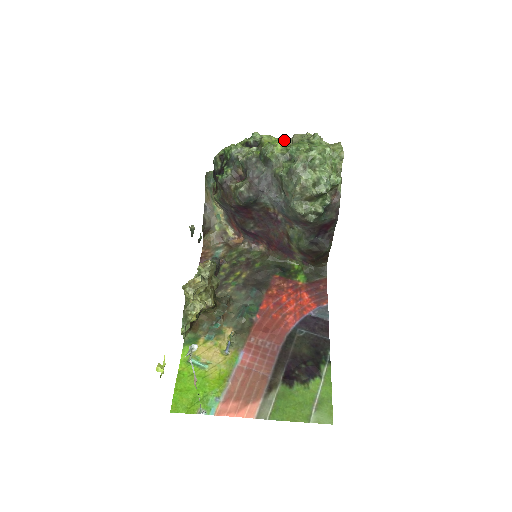
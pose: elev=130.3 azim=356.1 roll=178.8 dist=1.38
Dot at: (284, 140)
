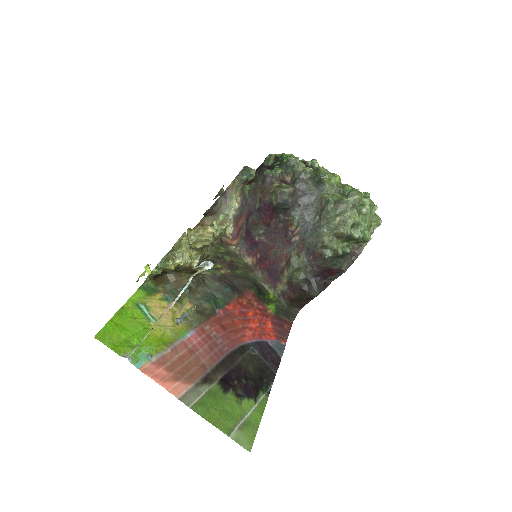
Dot at: occluded
